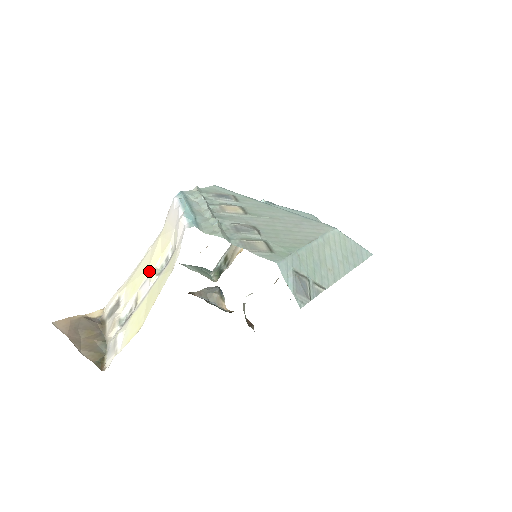
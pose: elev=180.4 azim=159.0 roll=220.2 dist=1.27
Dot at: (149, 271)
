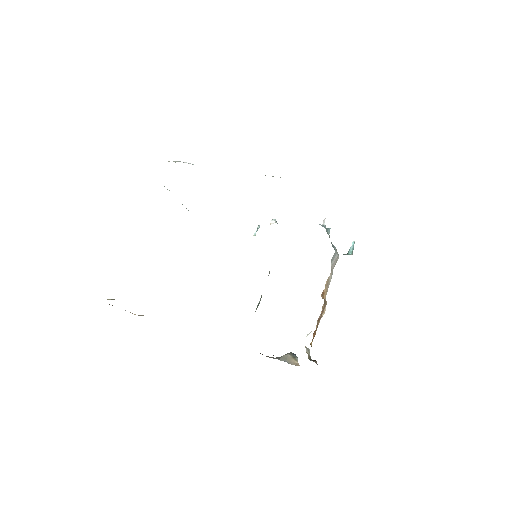
Dot at: occluded
